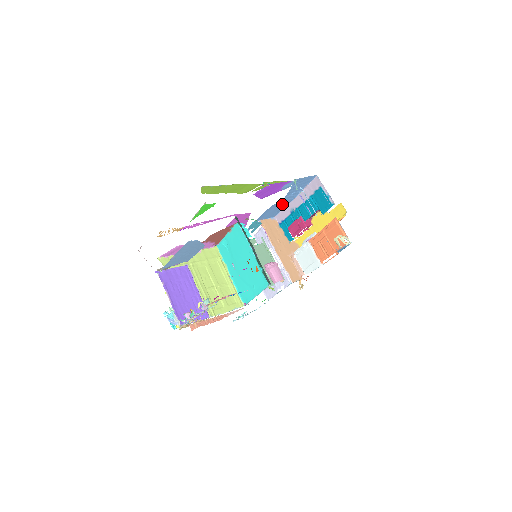
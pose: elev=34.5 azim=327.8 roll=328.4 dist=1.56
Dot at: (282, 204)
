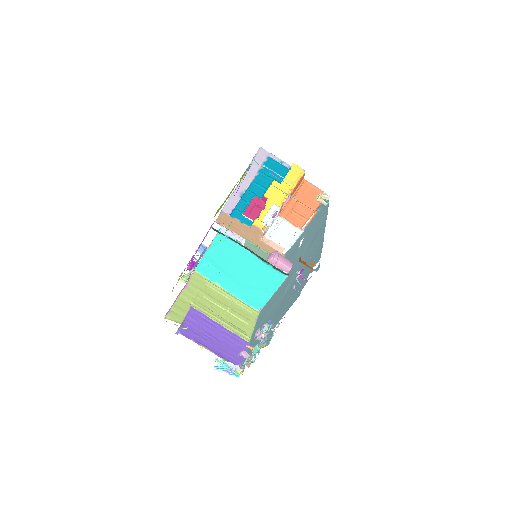
Dot at: occluded
